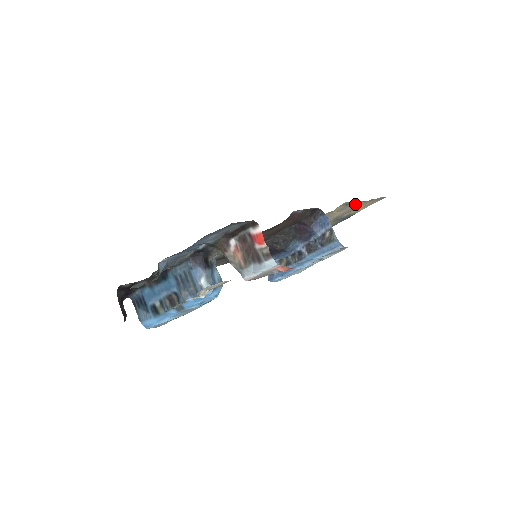
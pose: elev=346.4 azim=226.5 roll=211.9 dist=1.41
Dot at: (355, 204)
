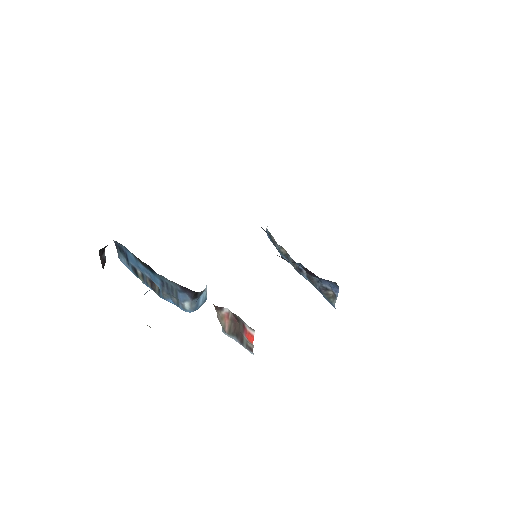
Dot at: occluded
